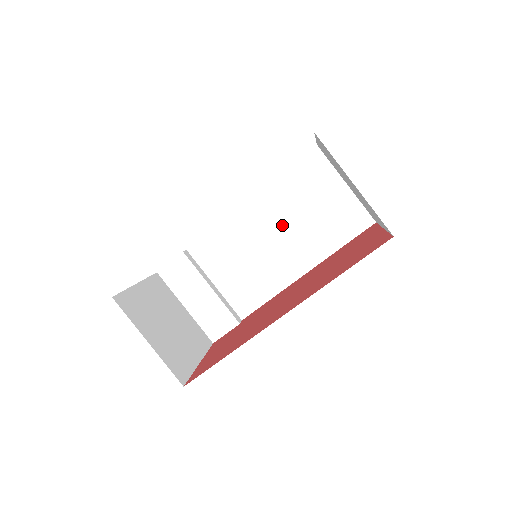
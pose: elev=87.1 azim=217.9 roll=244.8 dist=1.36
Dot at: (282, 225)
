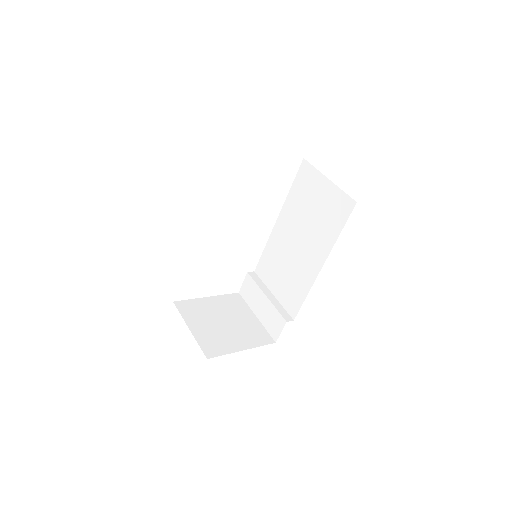
Dot at: (299, 231)
